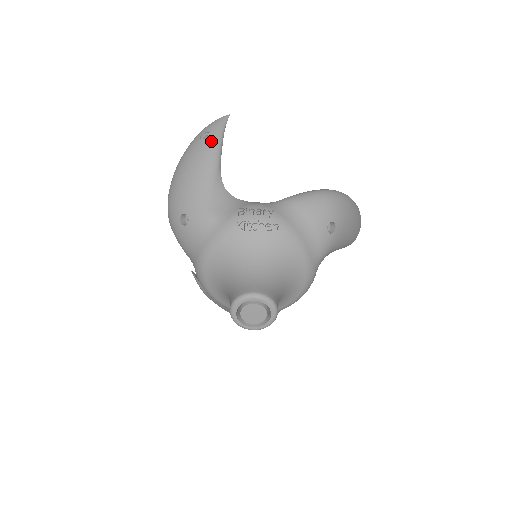
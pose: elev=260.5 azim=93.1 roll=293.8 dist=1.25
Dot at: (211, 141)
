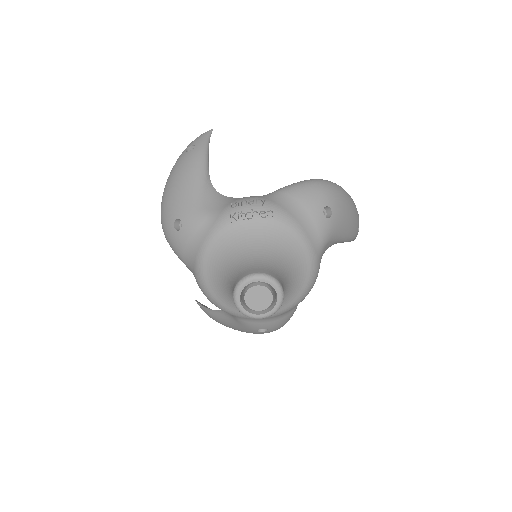
Dot at: (197, 151)
